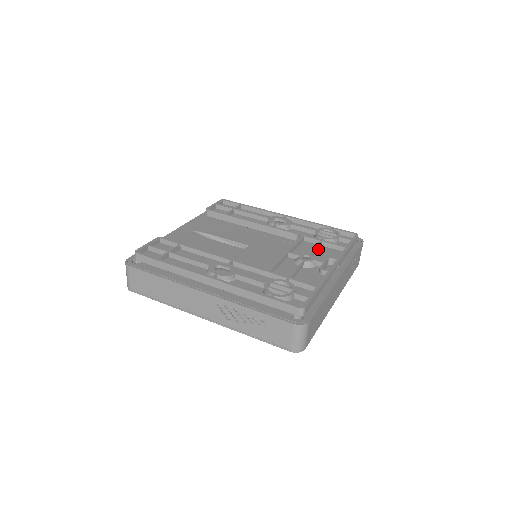
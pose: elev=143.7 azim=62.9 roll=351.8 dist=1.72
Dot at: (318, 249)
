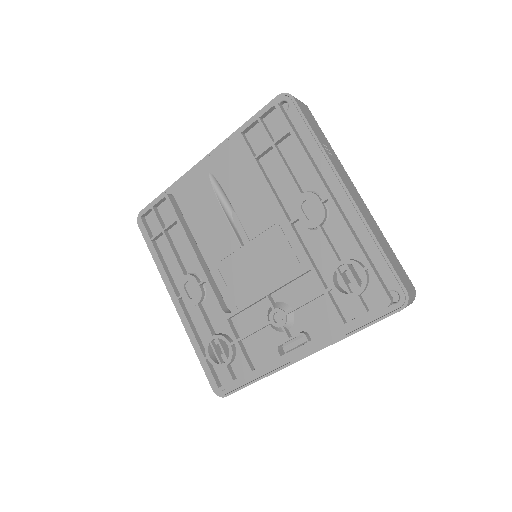
Dot at: (315, 299)
